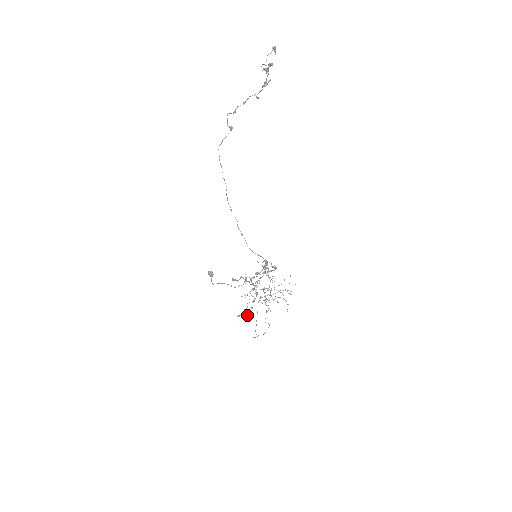
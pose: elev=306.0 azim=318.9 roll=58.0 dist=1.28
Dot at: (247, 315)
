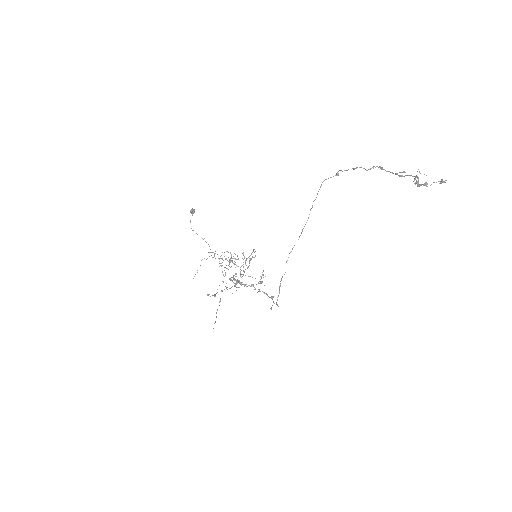
Dot at: (214, 296)
